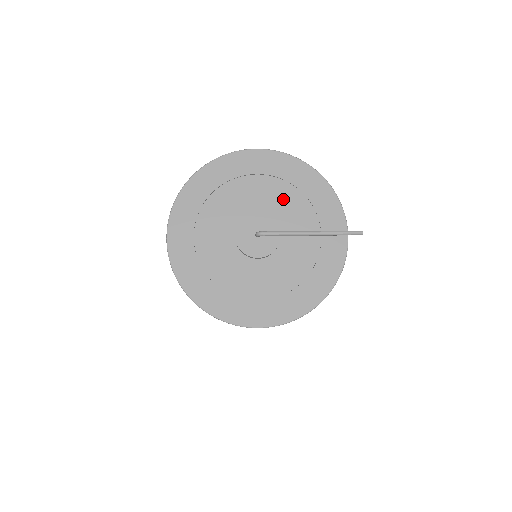
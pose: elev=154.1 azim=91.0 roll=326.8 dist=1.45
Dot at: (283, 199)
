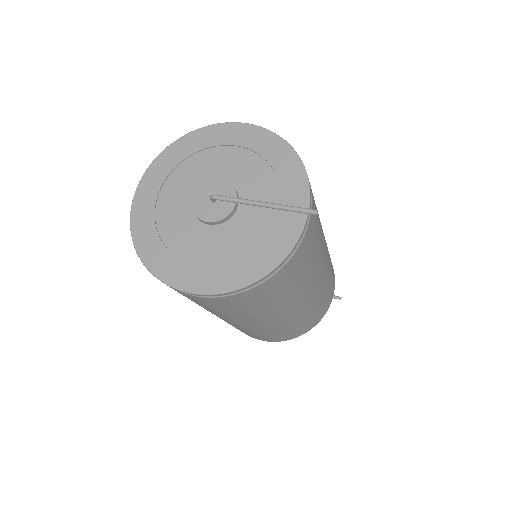
Dot at: (252, 172)
